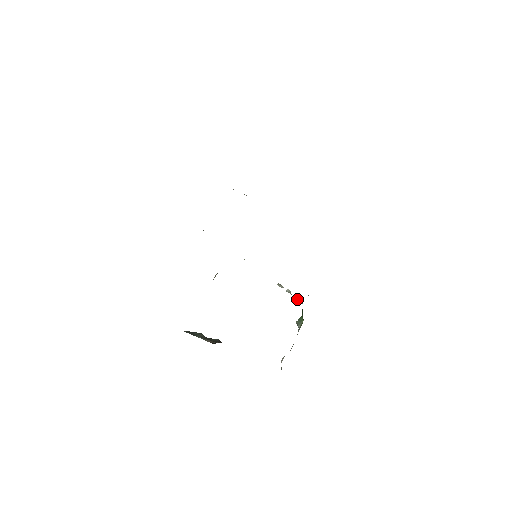
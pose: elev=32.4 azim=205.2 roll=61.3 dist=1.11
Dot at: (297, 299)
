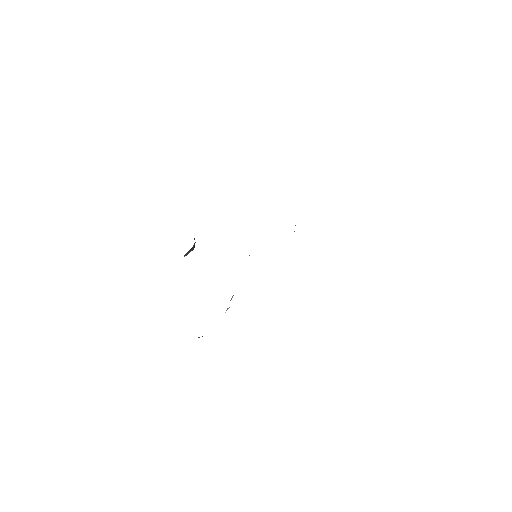
Dot at: occluded
